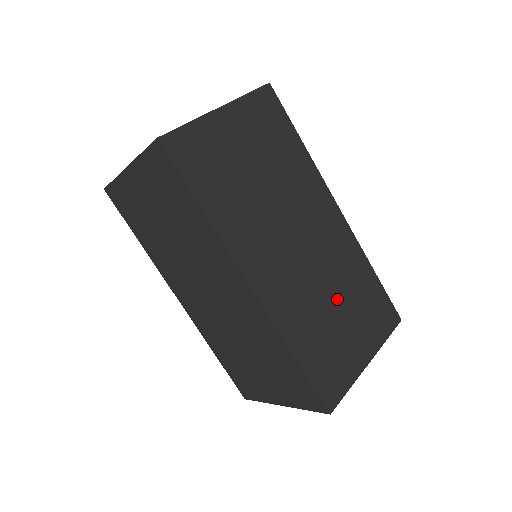
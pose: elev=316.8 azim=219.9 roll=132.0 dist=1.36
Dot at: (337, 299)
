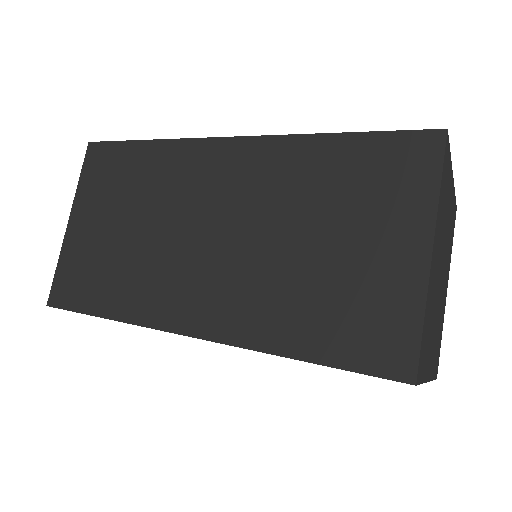
Dot at: occluded
